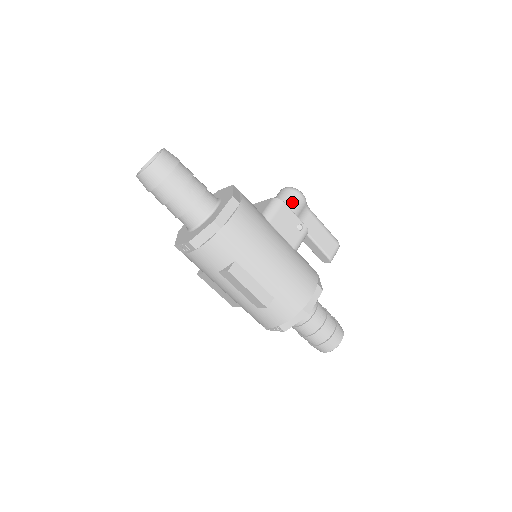
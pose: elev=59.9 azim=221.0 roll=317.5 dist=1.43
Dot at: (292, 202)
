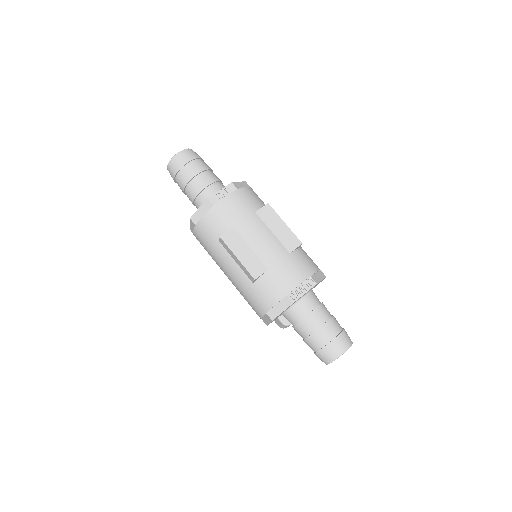
Dot at: occluded
